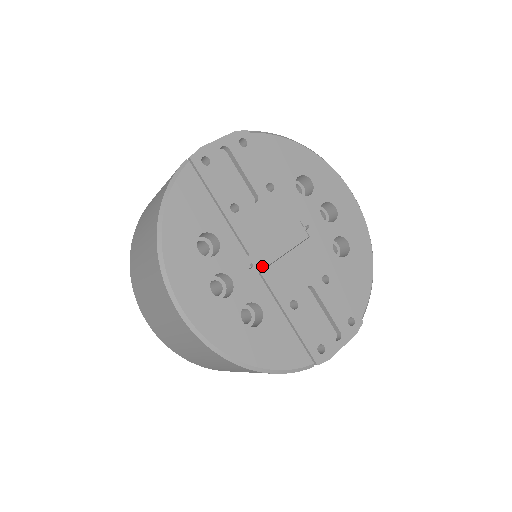
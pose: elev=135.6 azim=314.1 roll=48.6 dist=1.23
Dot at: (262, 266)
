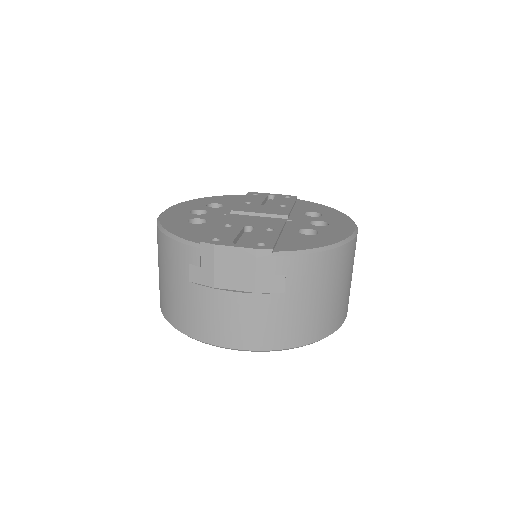
Dot at: occluded
